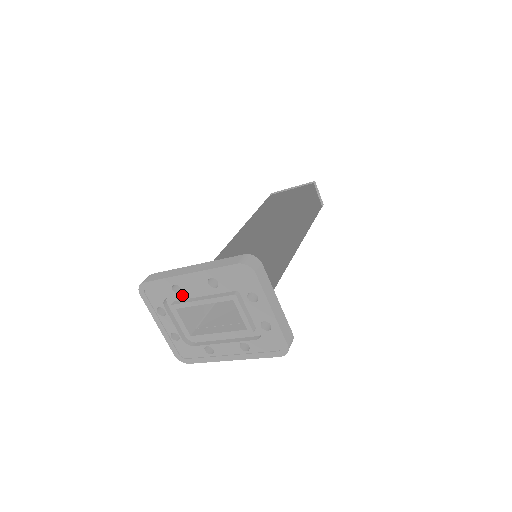
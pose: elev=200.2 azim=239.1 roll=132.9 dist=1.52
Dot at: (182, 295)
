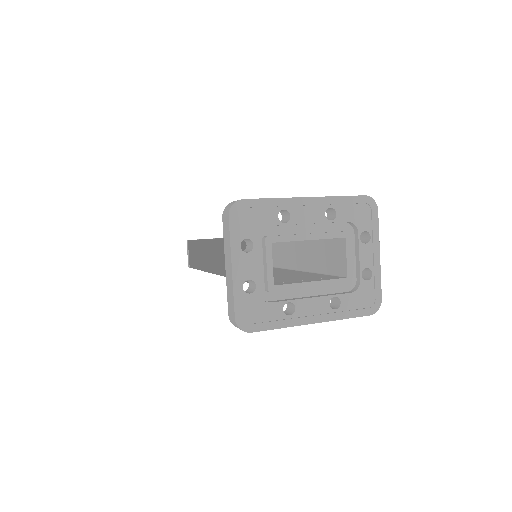
Dot at: (279, 229)
